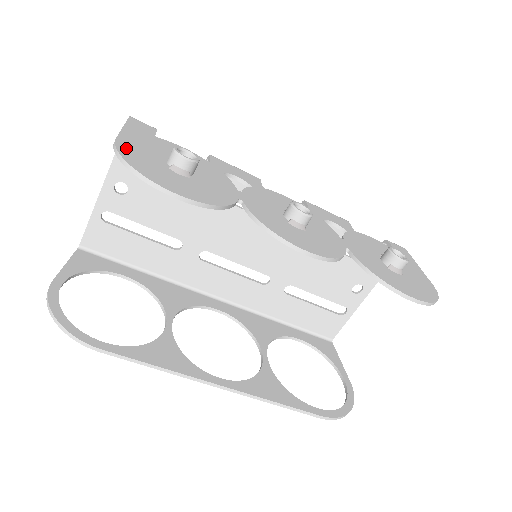
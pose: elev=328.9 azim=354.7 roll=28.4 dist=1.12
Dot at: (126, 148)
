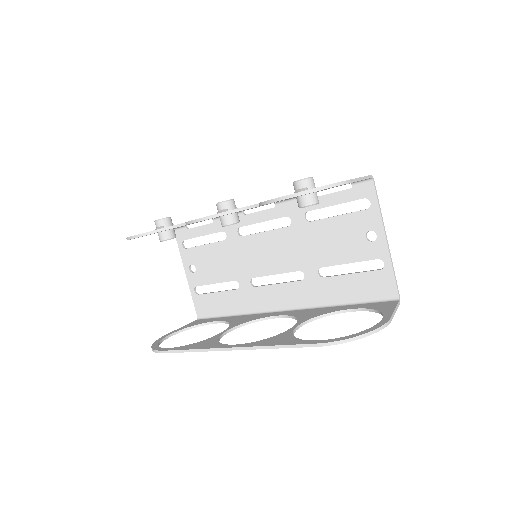
Dot at: occluded
